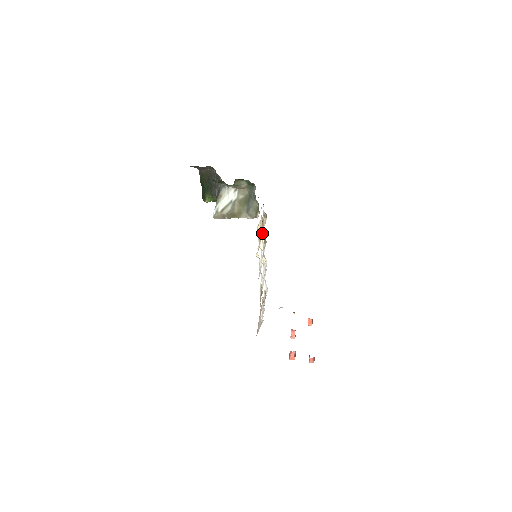
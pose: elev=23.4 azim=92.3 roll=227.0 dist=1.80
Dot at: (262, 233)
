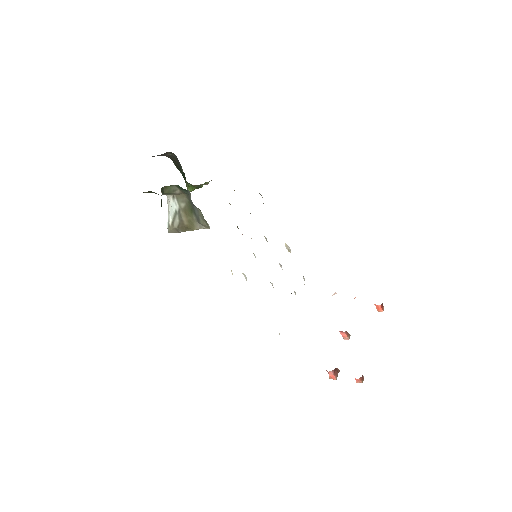
Dot at: occluded
